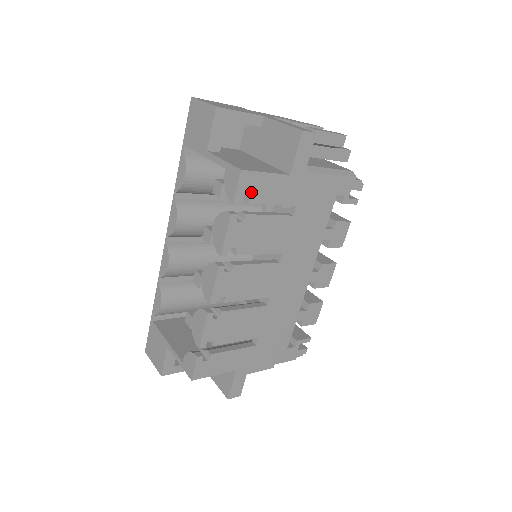
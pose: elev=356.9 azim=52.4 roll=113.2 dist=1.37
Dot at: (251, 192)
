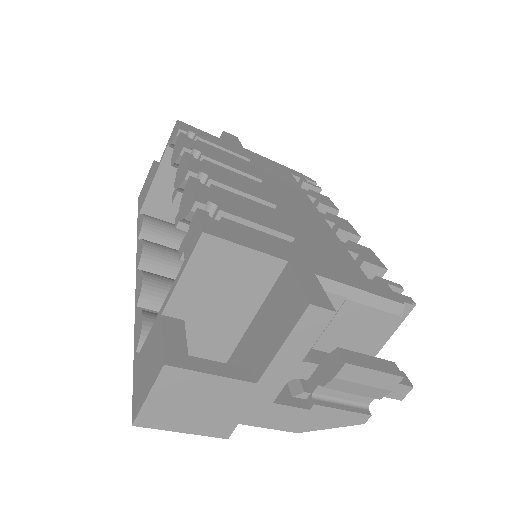
Dot at: (195, 133)
